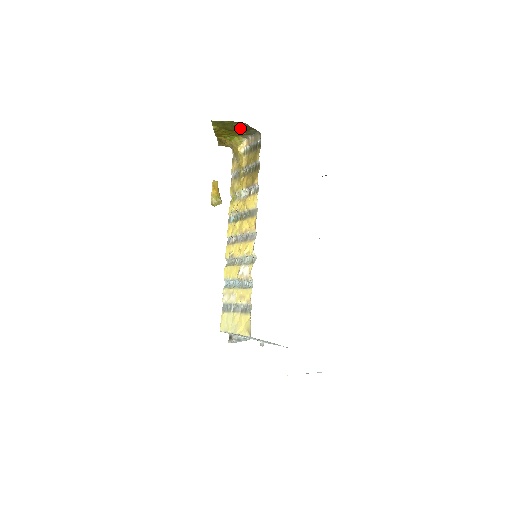
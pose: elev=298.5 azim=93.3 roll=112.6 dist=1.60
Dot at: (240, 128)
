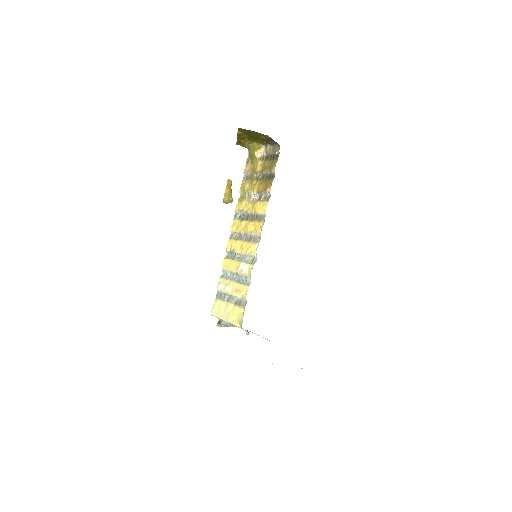
Dot at: (262, 138)
